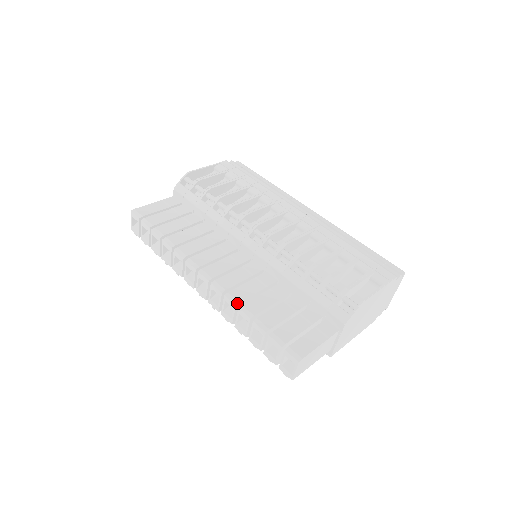
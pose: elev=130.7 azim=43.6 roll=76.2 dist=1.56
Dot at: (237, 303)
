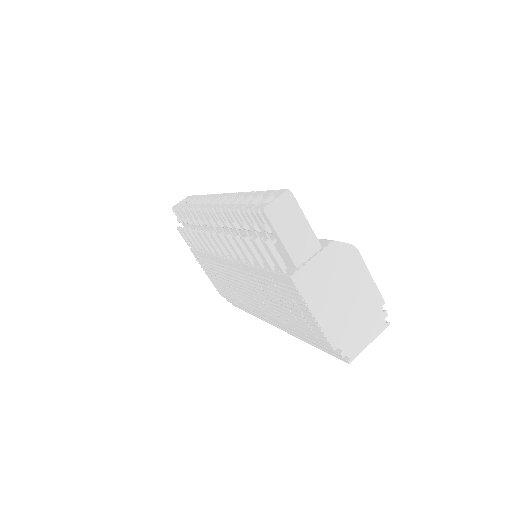
Dot at: occluded
